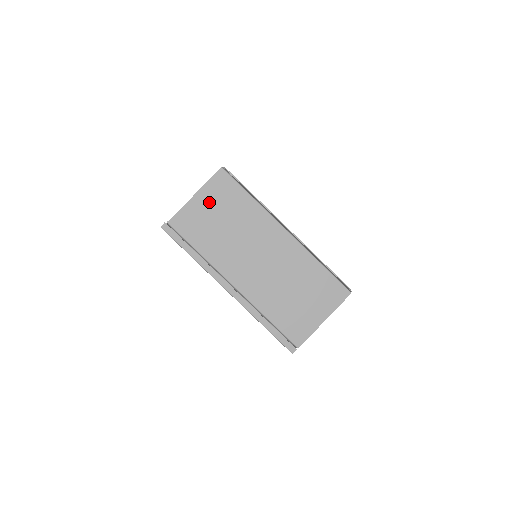
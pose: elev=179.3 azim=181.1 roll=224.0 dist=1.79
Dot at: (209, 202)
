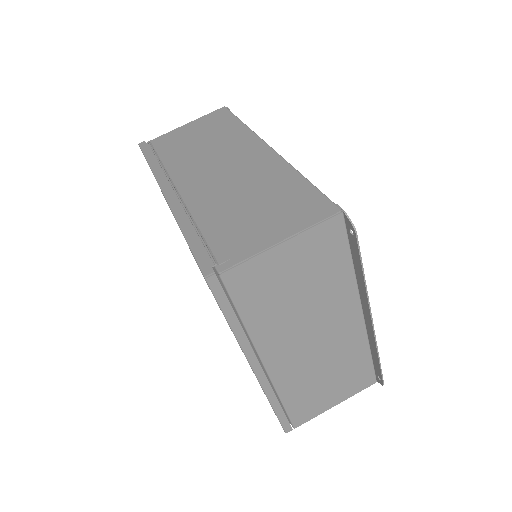
Dot at: (296, 258)
